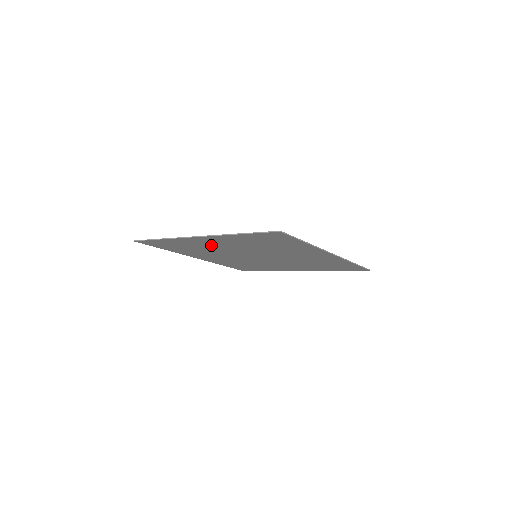
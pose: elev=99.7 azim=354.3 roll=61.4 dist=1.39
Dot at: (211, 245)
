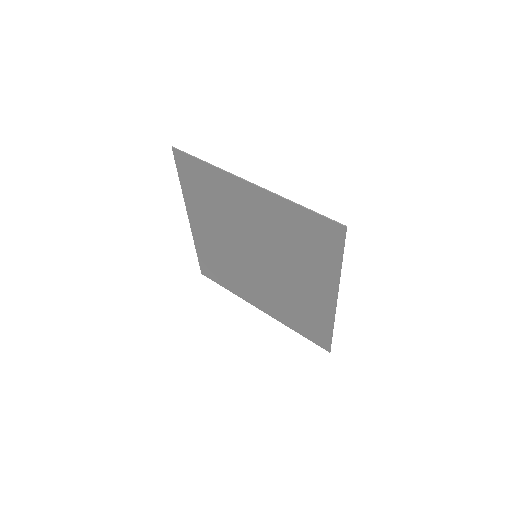
Dot at: (214, 241)
